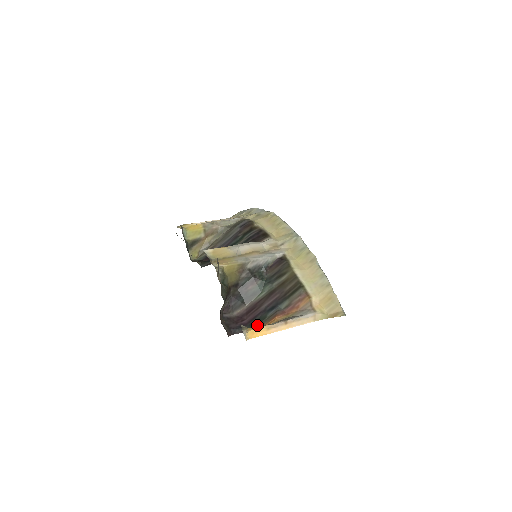
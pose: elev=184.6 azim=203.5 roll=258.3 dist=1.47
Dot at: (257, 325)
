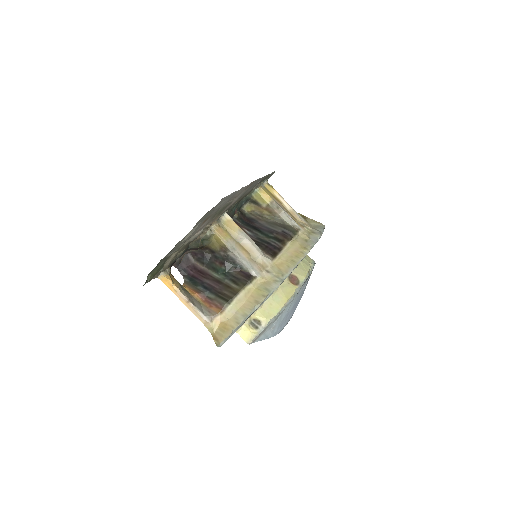
Dot at: (190, 282)
